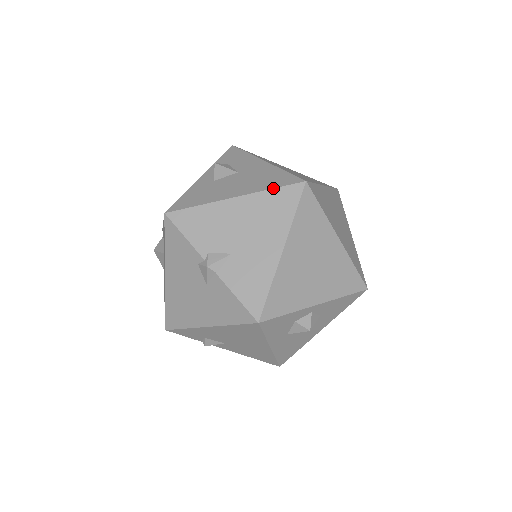
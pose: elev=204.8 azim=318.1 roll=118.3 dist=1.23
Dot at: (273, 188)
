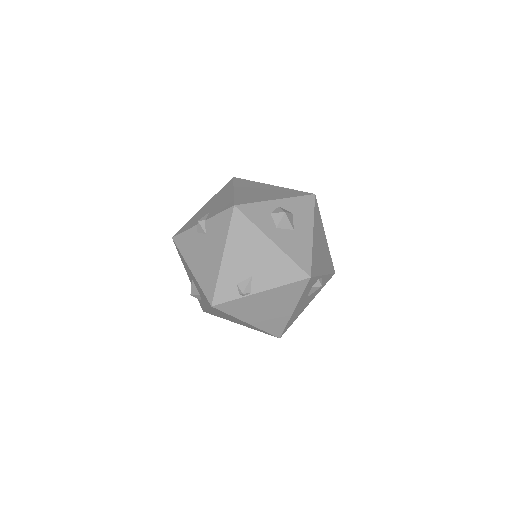
Dot at: (220, 190)
